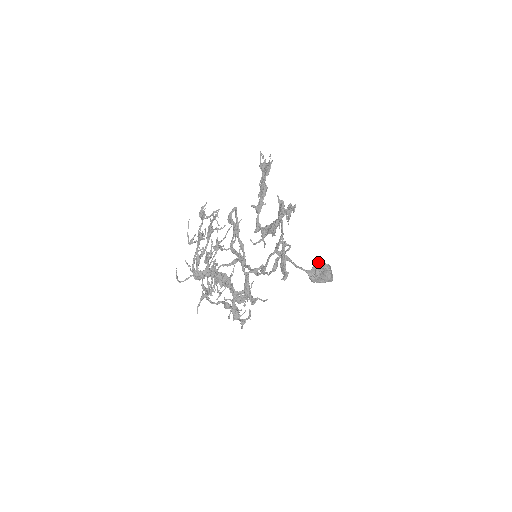
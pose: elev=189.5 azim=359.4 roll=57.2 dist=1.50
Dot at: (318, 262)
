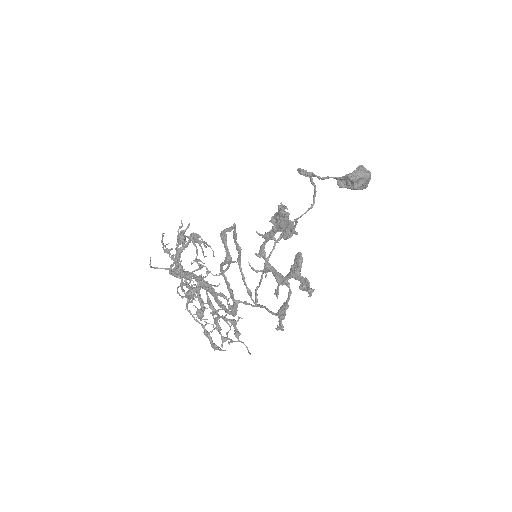
Dot at: (354, 176)
